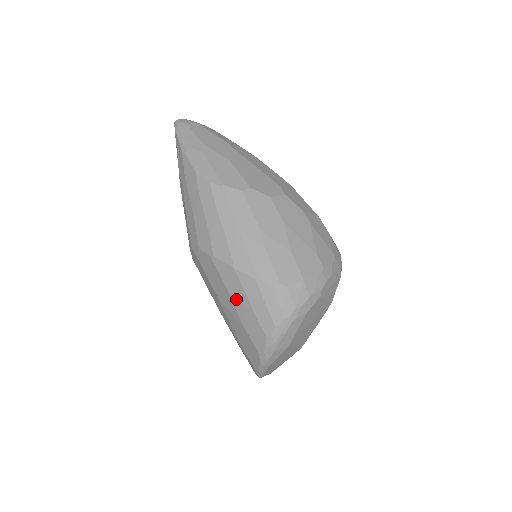
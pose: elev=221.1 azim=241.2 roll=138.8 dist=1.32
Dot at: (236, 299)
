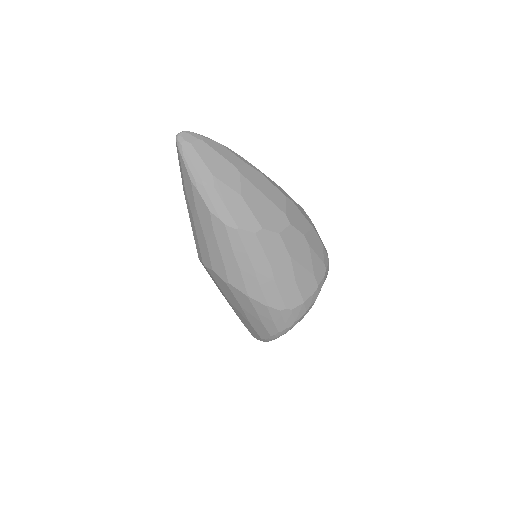
Dot at: (246, 311)
